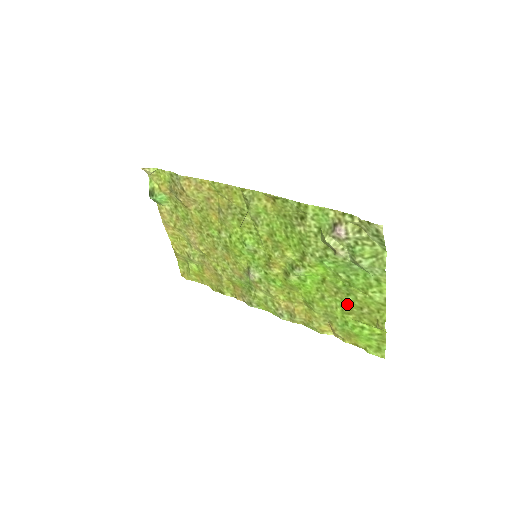
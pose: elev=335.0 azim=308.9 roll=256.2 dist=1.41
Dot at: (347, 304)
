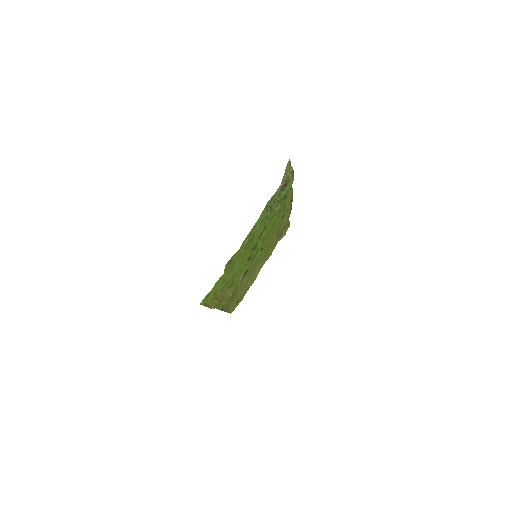
Dot at: (238, 259)
